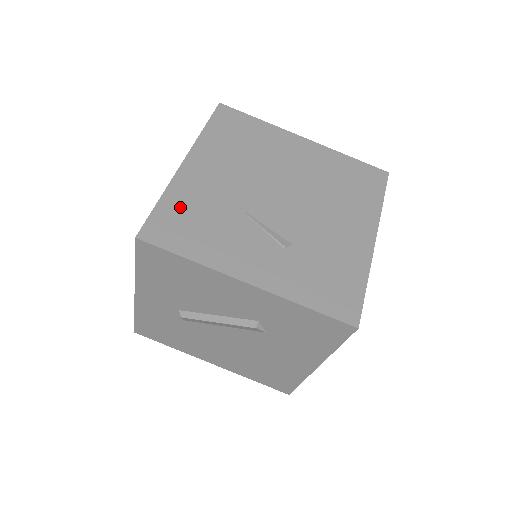
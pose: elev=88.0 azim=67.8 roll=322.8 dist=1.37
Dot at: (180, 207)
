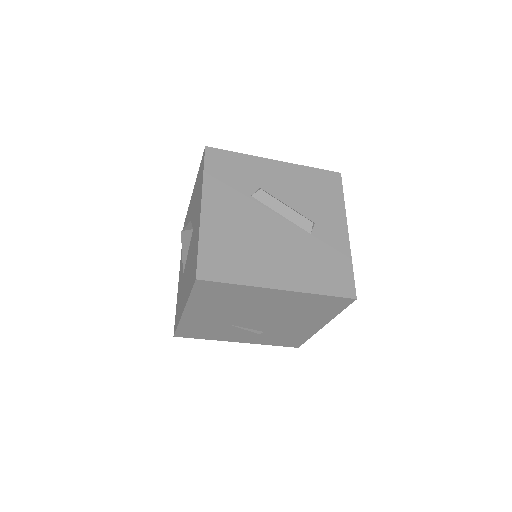
Dot at: (192, 327)
